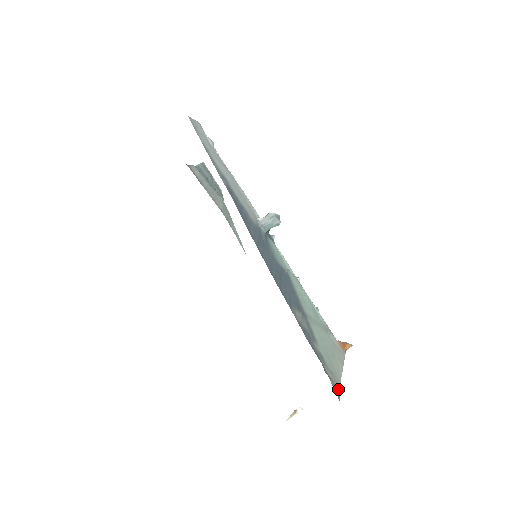
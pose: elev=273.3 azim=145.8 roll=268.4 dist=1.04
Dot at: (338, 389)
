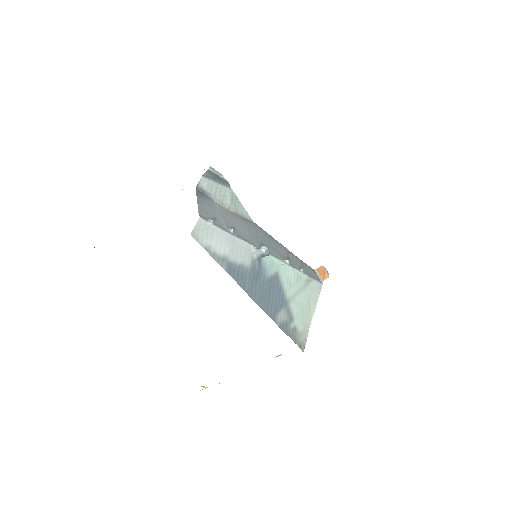
Dot at: (304, 342)
